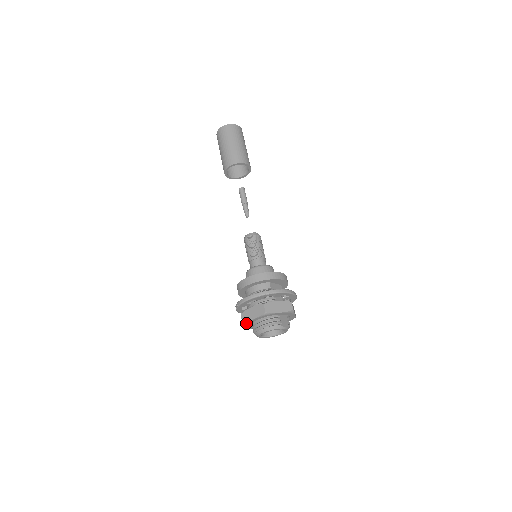
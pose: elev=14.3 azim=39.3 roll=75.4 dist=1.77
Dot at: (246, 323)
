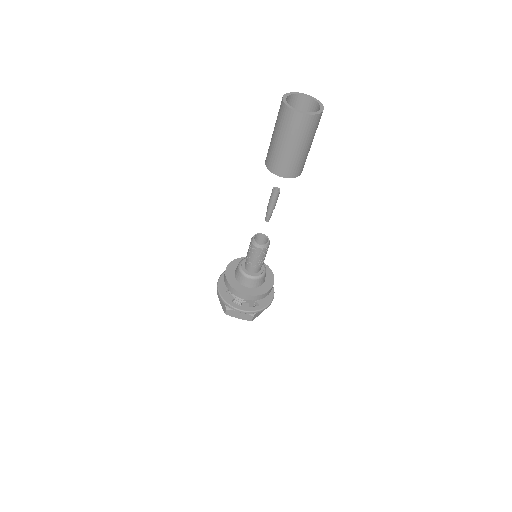
Dot at: occluded
